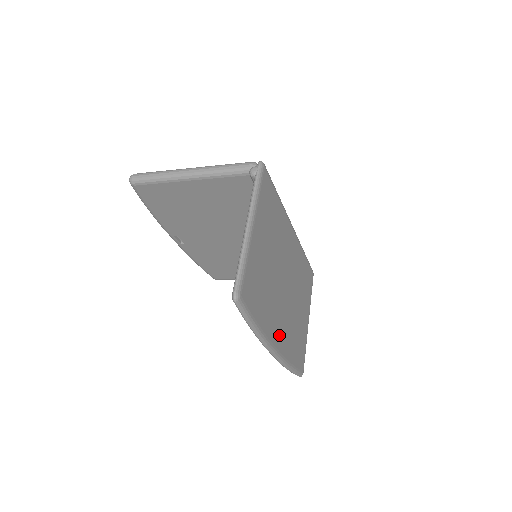
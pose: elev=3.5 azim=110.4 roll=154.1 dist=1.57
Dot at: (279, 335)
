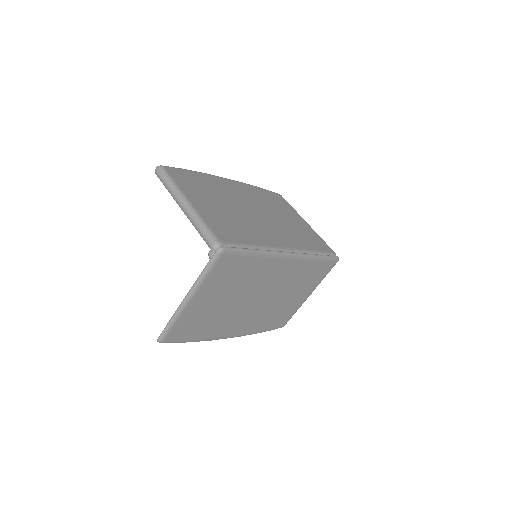
Dot at: (235, 329)
